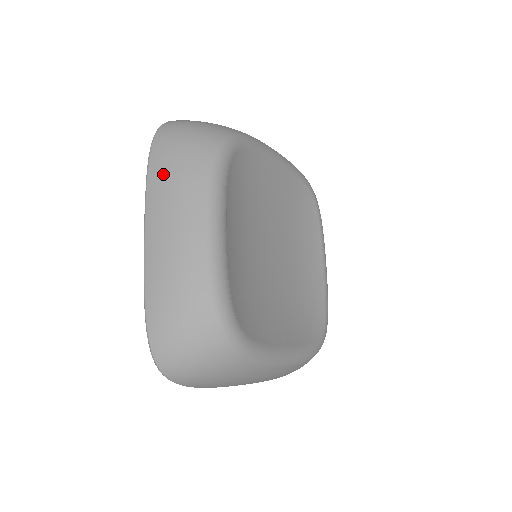
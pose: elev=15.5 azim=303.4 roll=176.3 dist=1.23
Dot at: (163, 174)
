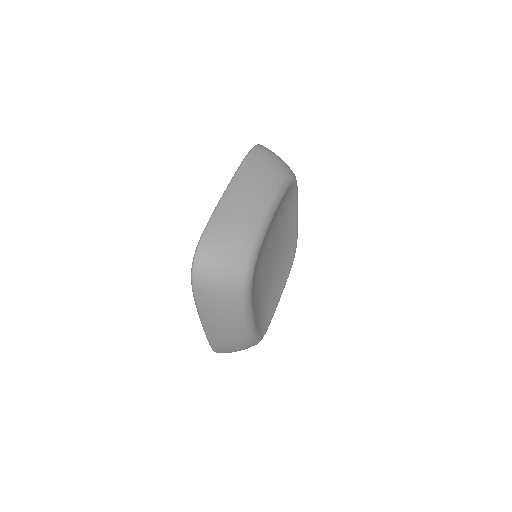
Dot at: (210, 307)
